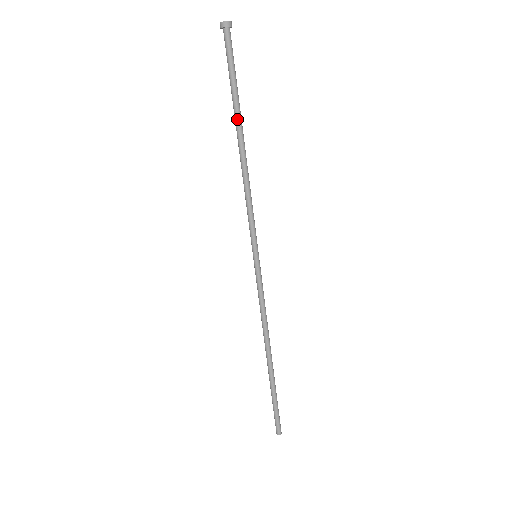
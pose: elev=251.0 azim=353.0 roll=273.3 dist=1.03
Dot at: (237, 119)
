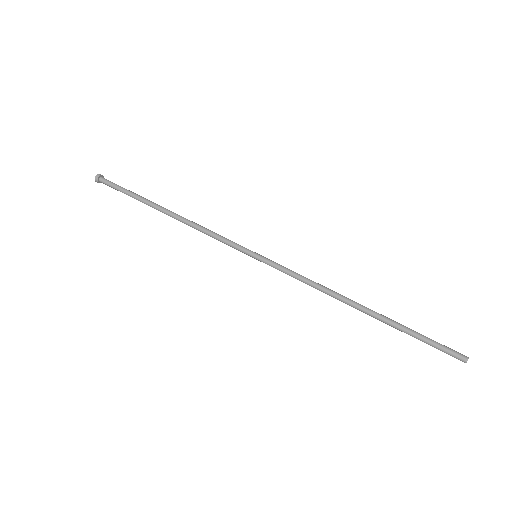
Dot at: (151, 205)
